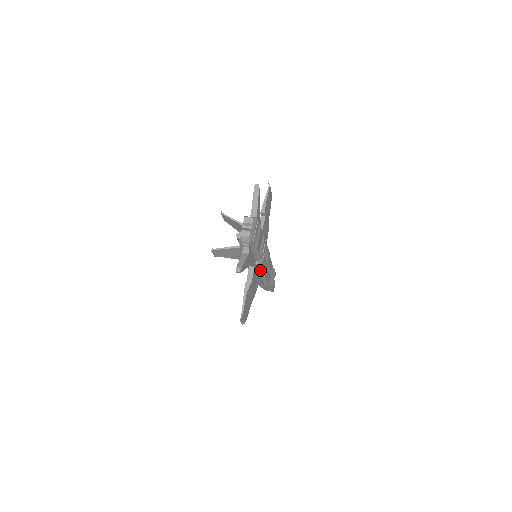
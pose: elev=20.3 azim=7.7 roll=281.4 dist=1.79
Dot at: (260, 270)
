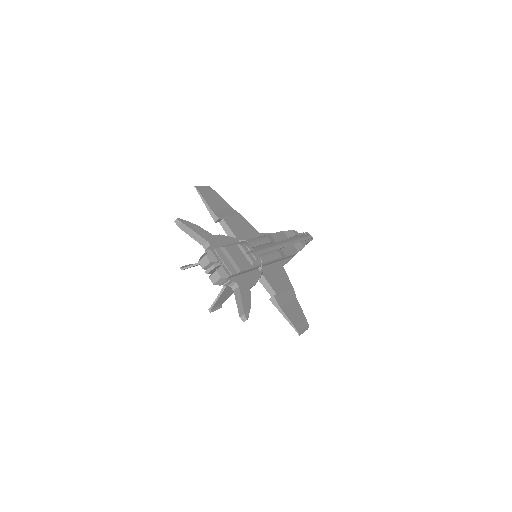
Dot at: (273, 263)
